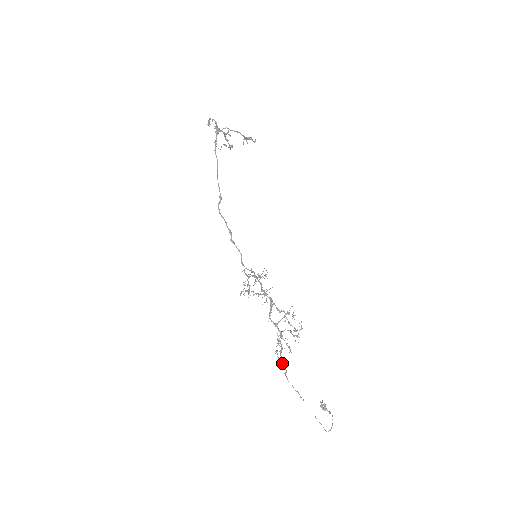
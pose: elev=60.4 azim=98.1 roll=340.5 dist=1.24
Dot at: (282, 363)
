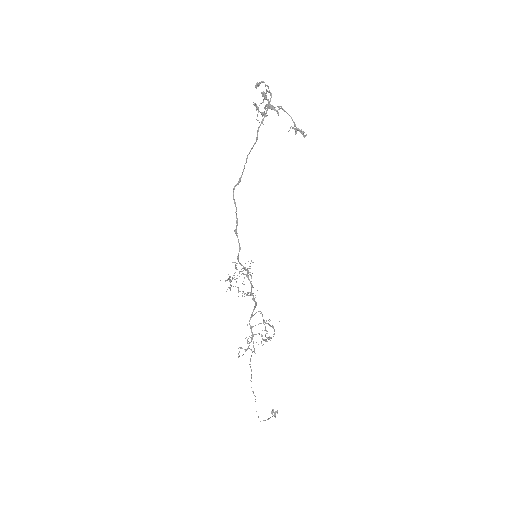
Dot at: occluded
